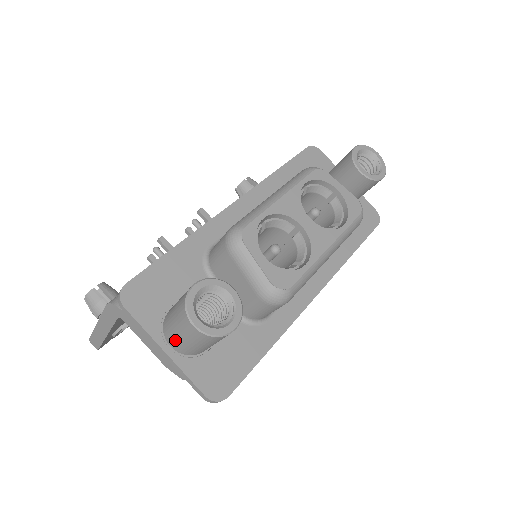
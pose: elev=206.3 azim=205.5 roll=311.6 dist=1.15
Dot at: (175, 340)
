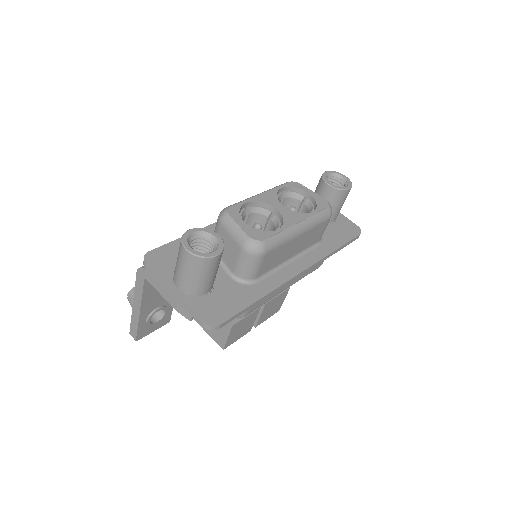
Dot at: (179, 278)
